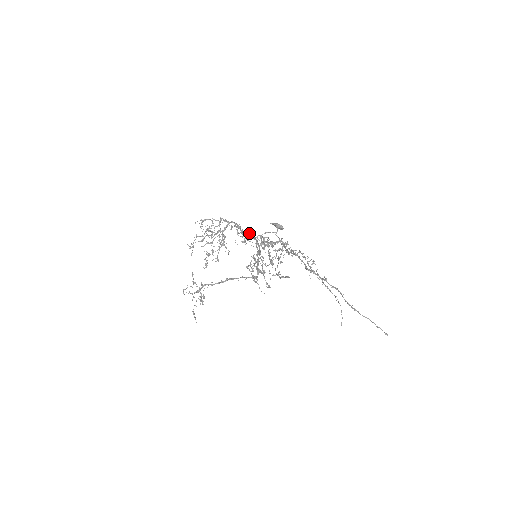
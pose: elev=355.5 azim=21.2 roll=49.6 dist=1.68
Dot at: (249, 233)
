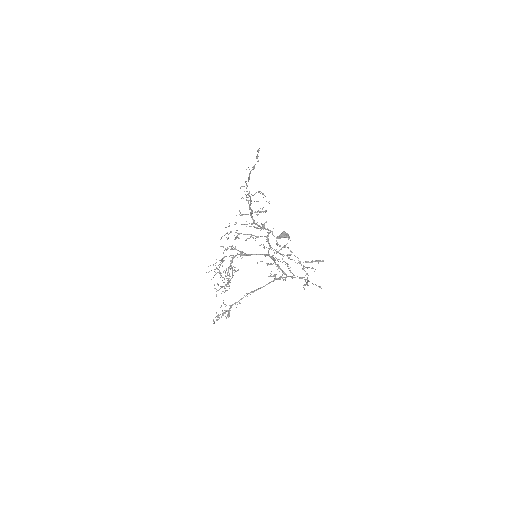
Dot at: (257, 254)
